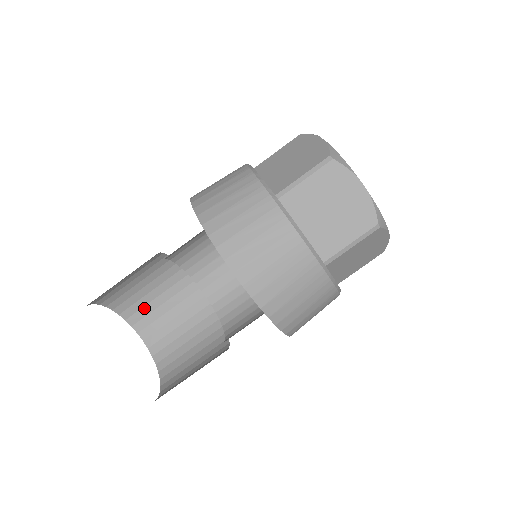
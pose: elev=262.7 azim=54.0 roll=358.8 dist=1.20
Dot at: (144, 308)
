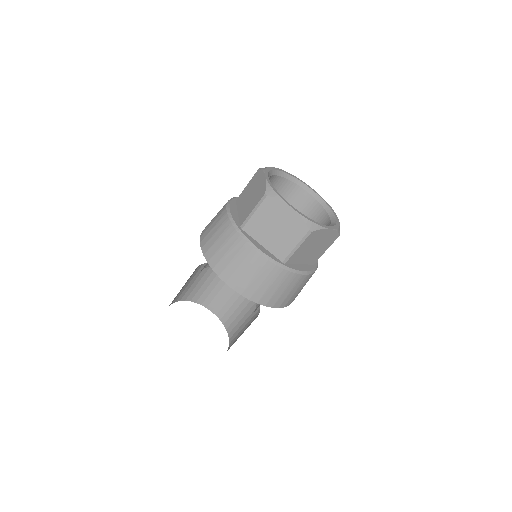
Dot at: (209, 296)
